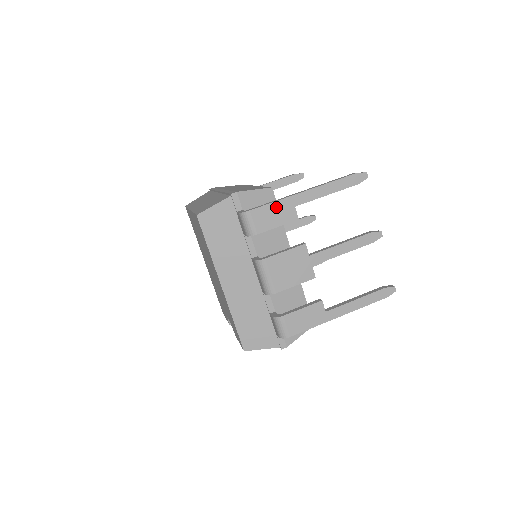
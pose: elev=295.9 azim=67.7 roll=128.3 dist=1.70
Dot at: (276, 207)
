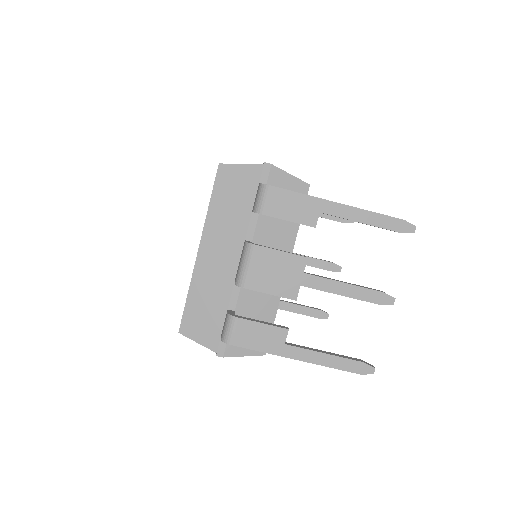
Dot at: (300, 200)
